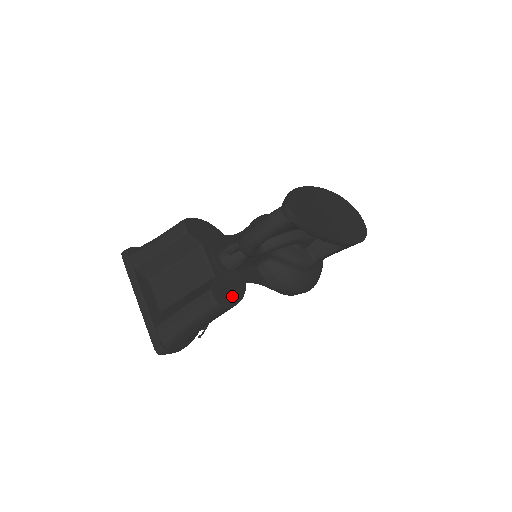
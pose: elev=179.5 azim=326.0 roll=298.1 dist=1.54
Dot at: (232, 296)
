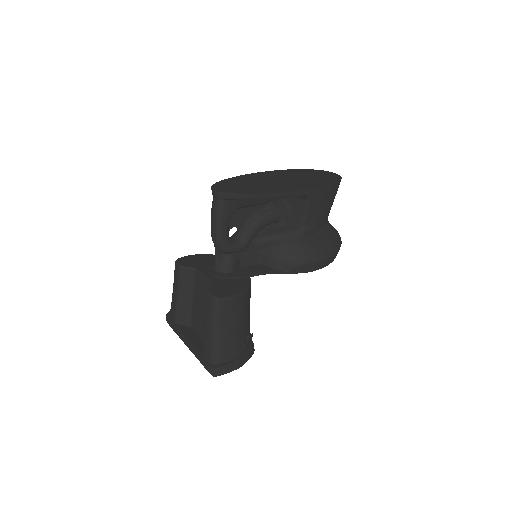
Dot at: (233, 290)
